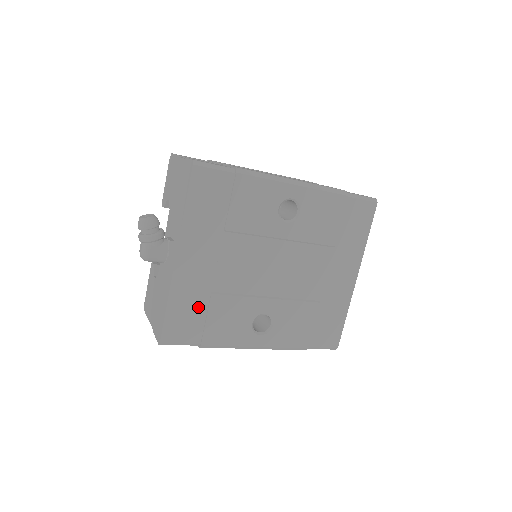
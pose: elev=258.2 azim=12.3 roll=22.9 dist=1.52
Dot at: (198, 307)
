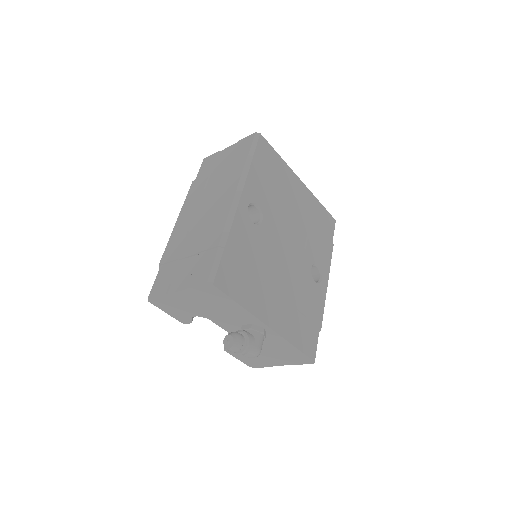
Dot at: (300, 322)
